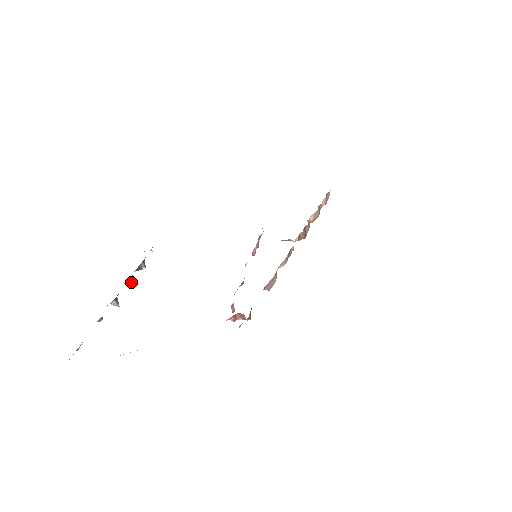
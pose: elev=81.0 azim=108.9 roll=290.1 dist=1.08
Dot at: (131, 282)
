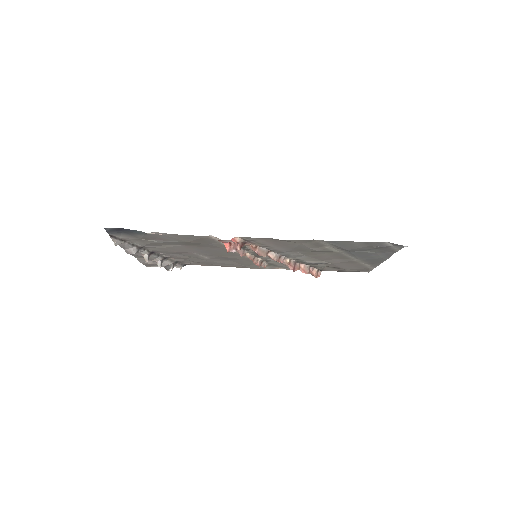
Dot at: (161, 262)
